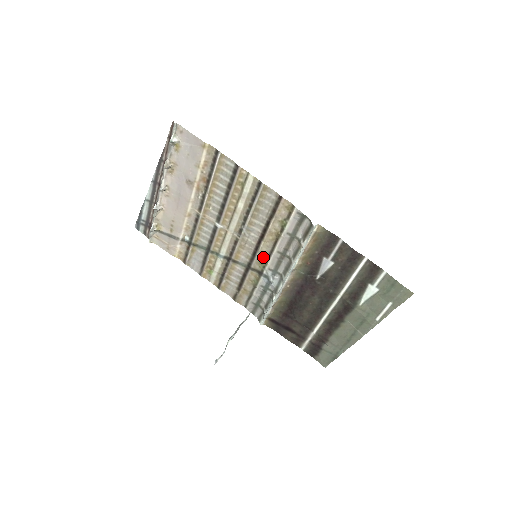
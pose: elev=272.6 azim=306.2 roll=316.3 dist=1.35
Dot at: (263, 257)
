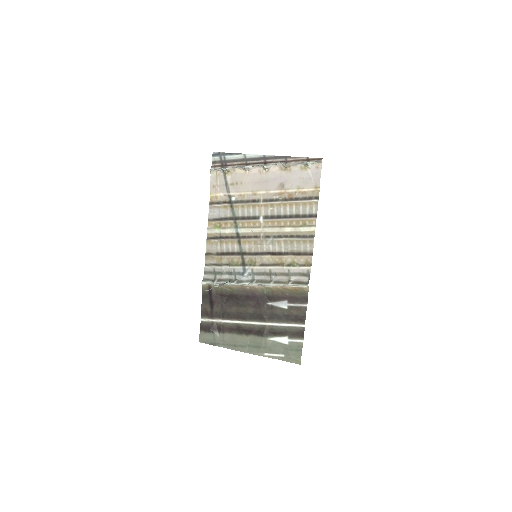
Dot at: (258, 261)
